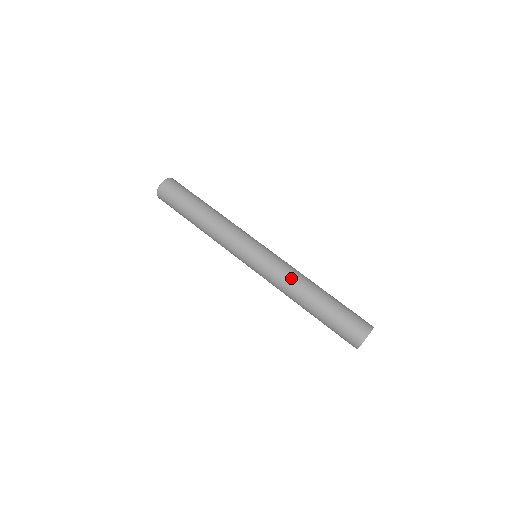
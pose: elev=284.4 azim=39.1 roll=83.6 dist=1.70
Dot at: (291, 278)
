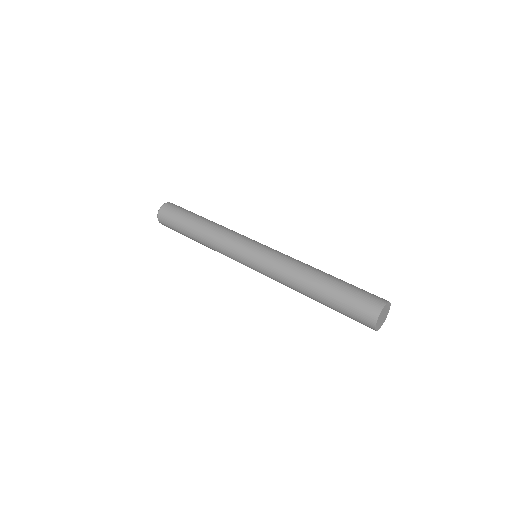
Dot at: (297, 261)
